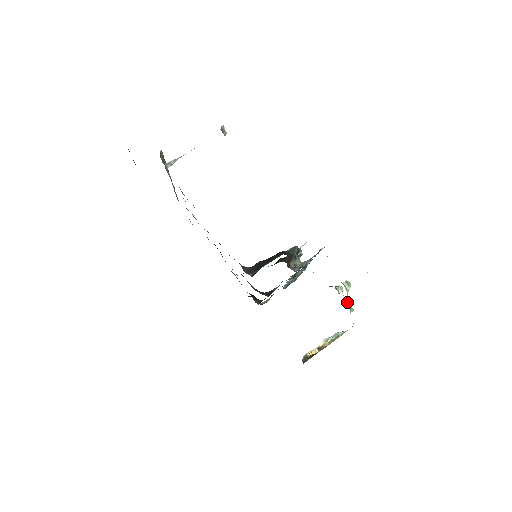
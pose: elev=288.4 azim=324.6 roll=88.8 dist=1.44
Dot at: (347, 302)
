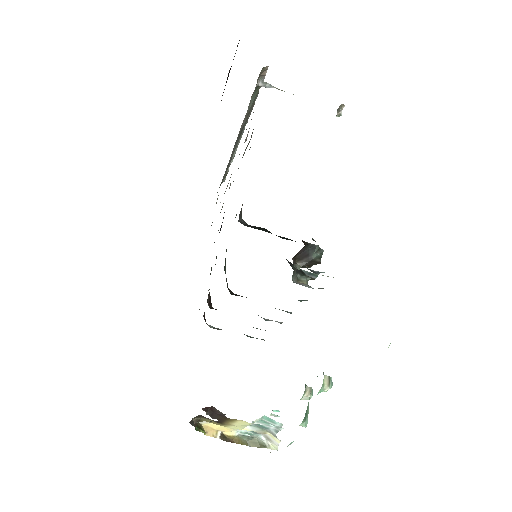
Dot at: (308, 408)
